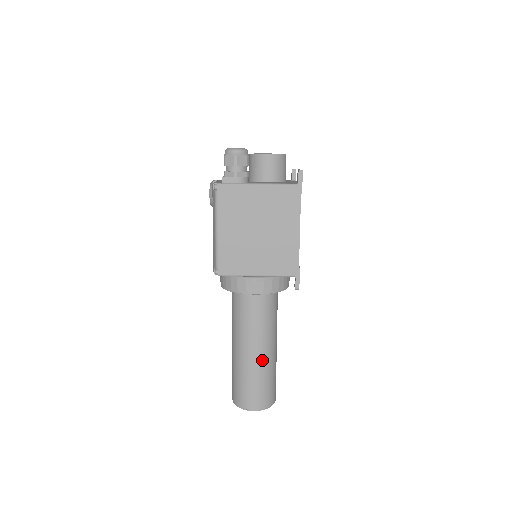
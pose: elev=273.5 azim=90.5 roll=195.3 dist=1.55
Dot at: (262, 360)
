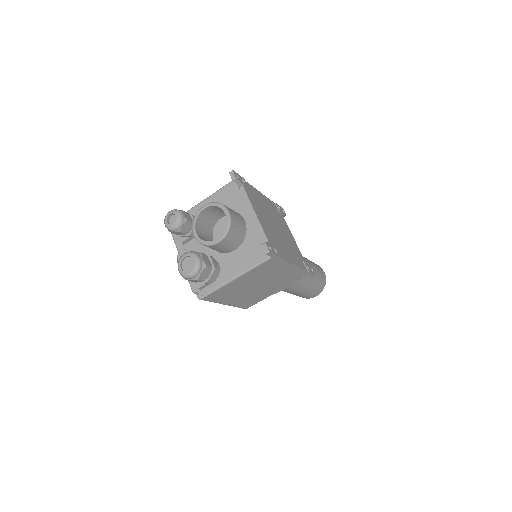
Dot at: (306, 287)
